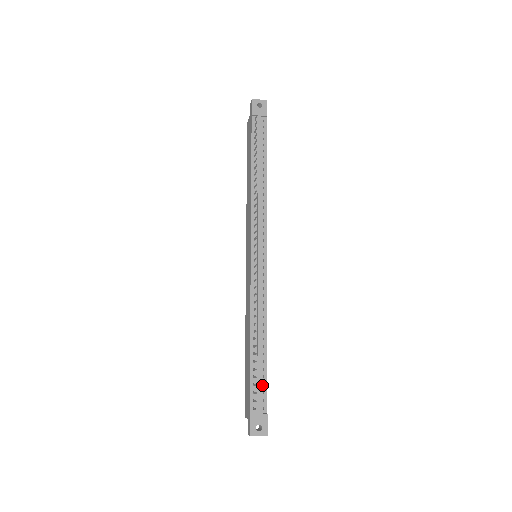
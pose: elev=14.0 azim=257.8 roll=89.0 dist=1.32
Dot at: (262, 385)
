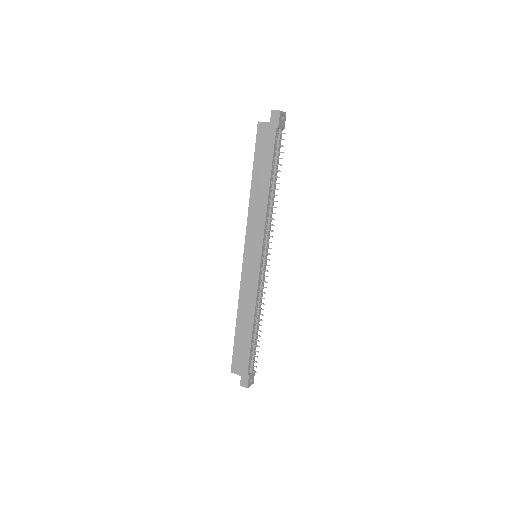
Dot at: (254, 353)
